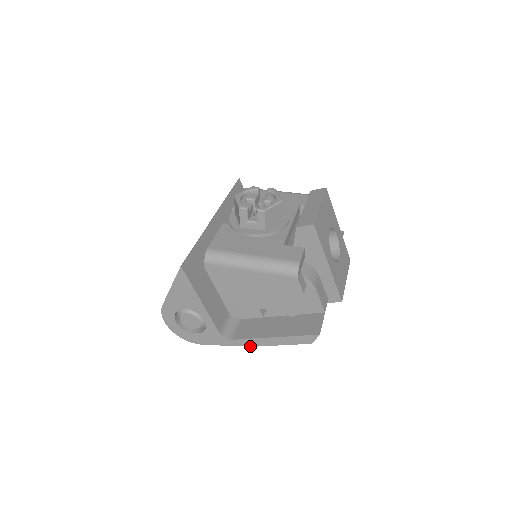
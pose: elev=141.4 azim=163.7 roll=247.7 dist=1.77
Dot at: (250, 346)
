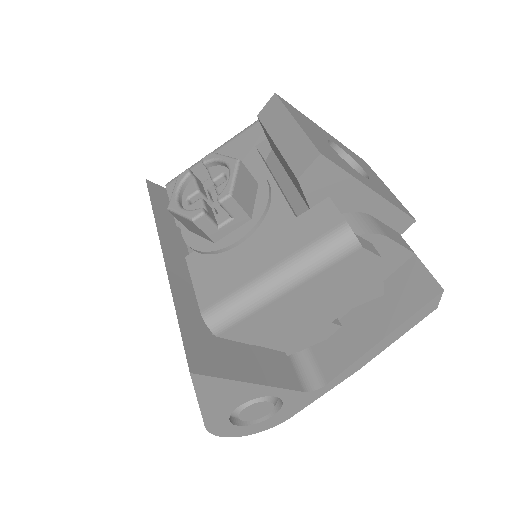
Dot at: occluded
